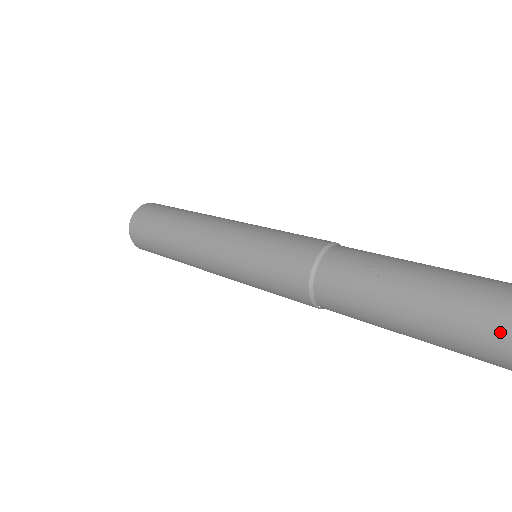
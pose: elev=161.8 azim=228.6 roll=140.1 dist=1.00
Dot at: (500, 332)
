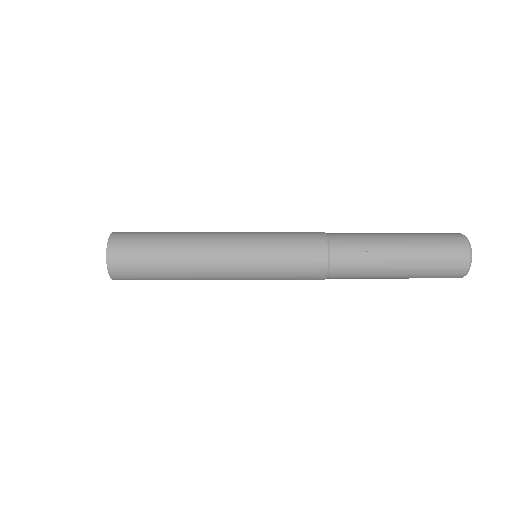
Dot at: (448, 262)
